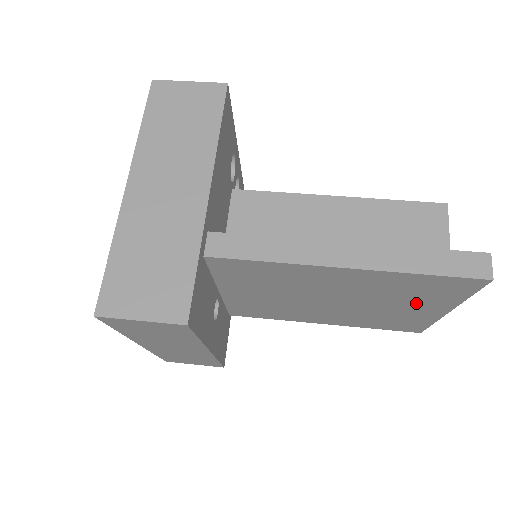
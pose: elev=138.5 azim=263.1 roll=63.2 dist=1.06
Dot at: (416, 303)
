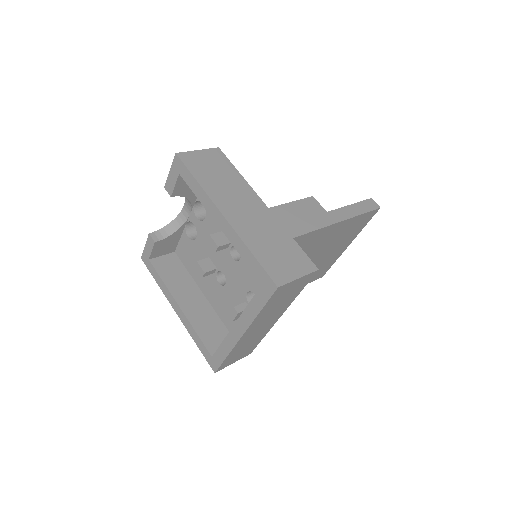
Dot at: (342, 243)
